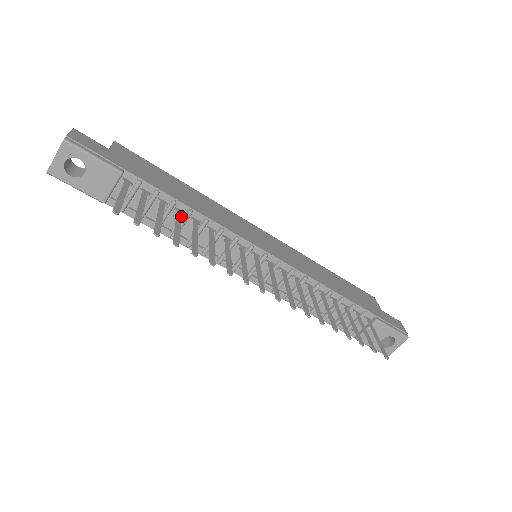
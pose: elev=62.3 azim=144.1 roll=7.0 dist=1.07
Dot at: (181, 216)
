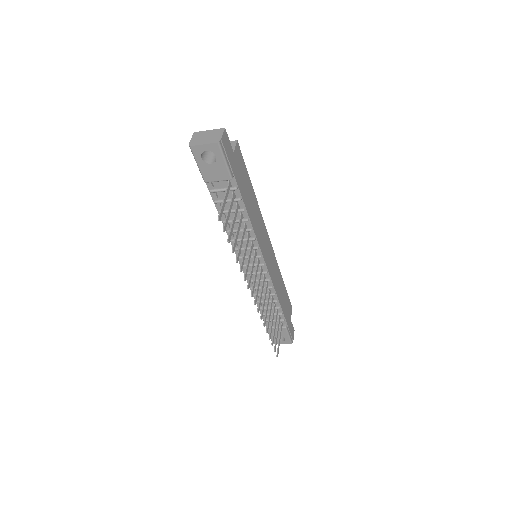
Dot at: (241, 222)
